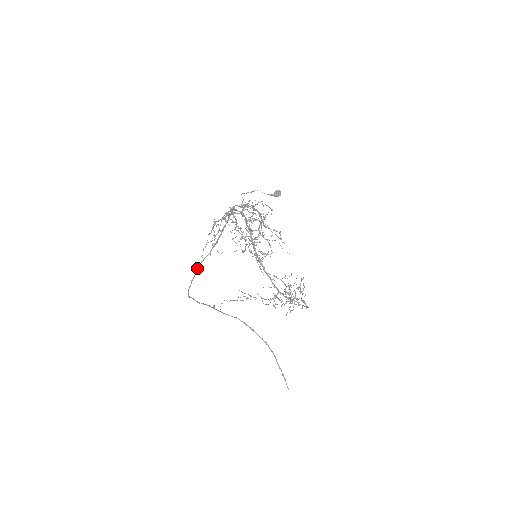
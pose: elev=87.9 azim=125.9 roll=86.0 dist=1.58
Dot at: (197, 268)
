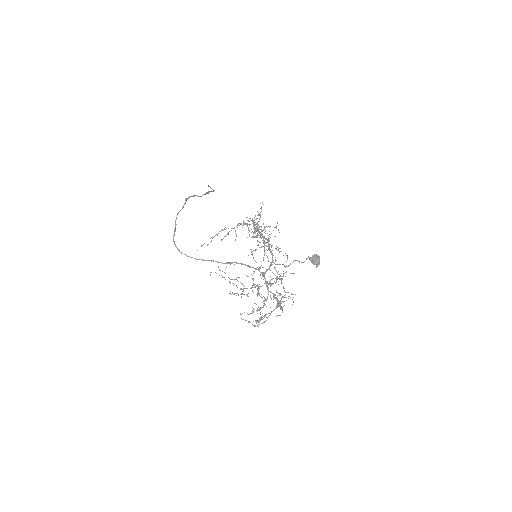
Dot at: occluded
